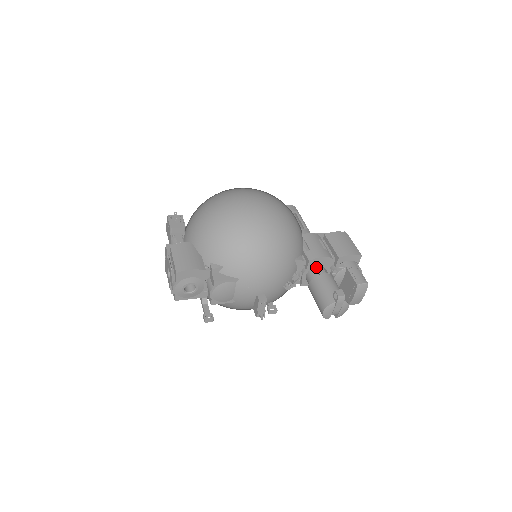
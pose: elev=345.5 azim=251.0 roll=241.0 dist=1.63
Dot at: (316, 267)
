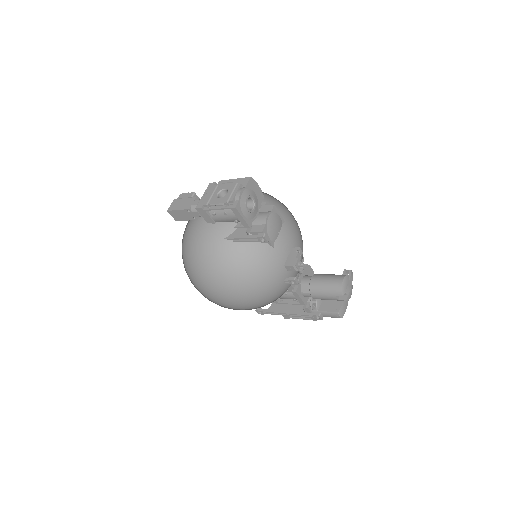
Dot at: occluded
